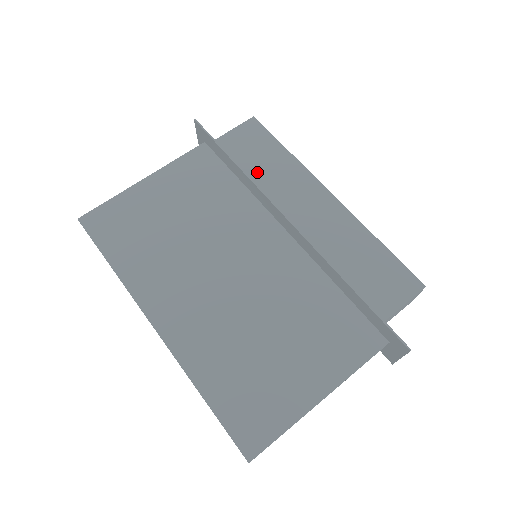
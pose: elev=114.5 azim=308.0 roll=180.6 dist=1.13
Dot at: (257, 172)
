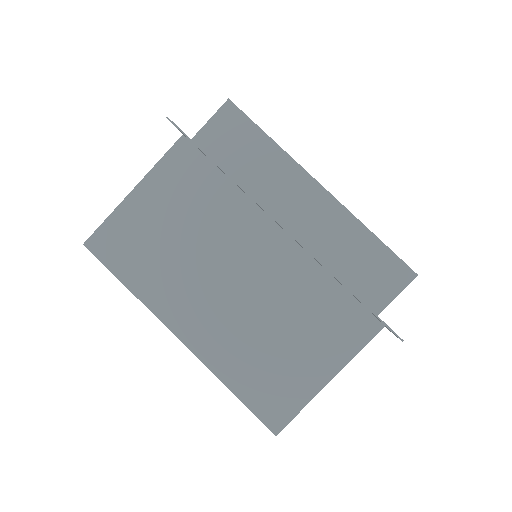
Dot at: (243, 171)
